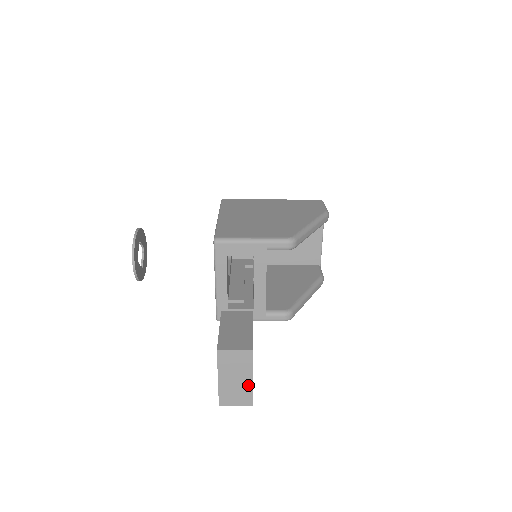
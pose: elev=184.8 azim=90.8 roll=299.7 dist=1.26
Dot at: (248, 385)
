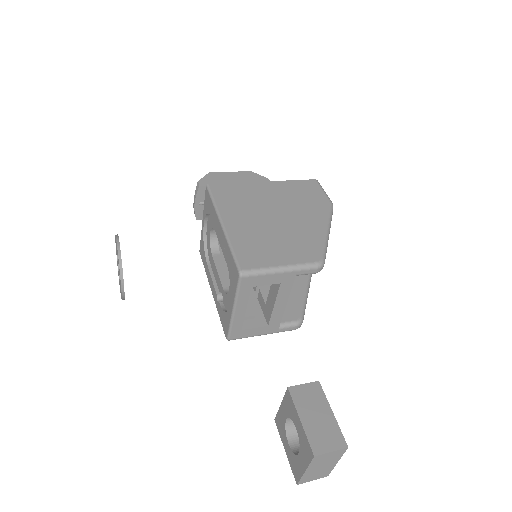
Dot at: (331, 467)
